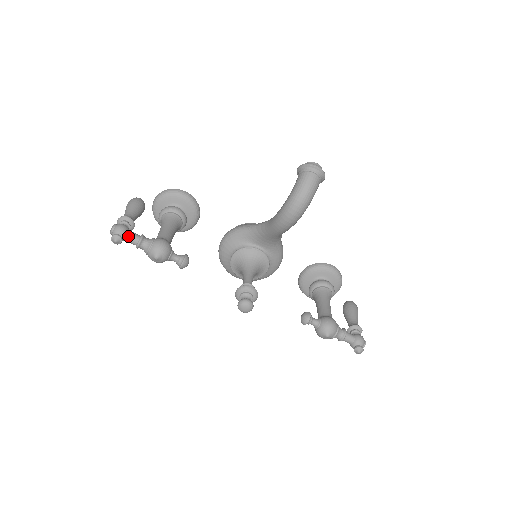
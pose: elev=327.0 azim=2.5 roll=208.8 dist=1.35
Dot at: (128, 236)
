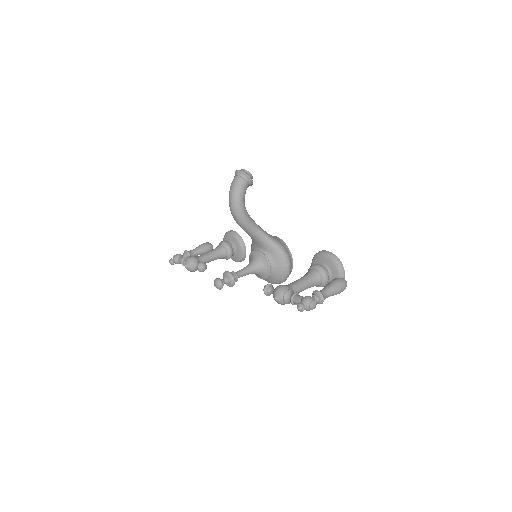
Dot at: (178, 259)
